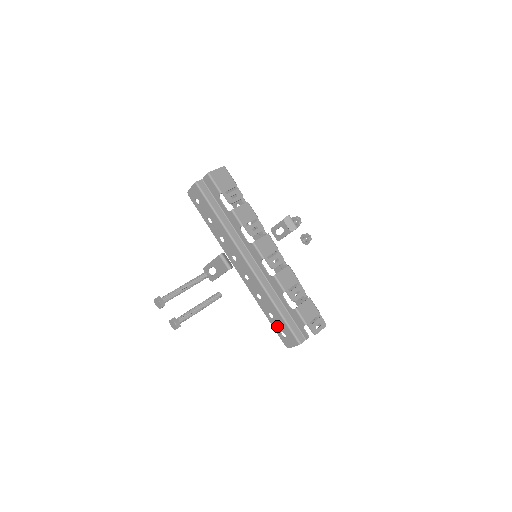
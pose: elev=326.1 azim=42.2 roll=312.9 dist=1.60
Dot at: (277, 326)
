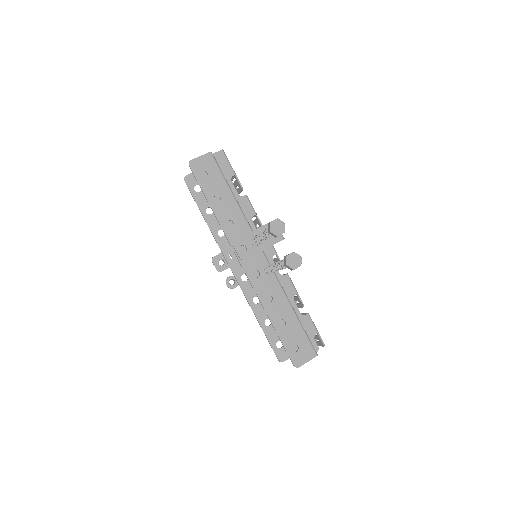
Dot at: (288, 337)
